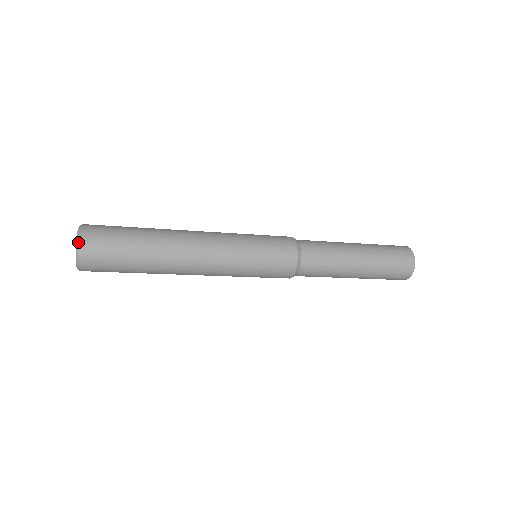
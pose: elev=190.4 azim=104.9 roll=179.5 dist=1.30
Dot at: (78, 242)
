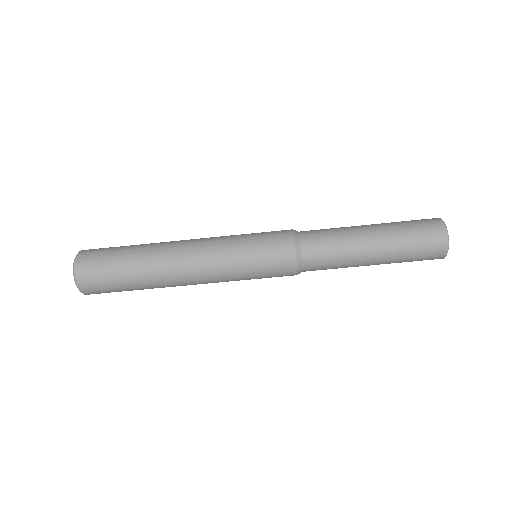
Dot at: (74, 266)
